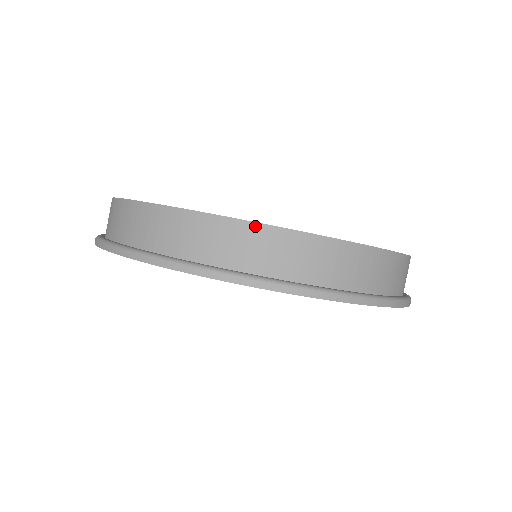
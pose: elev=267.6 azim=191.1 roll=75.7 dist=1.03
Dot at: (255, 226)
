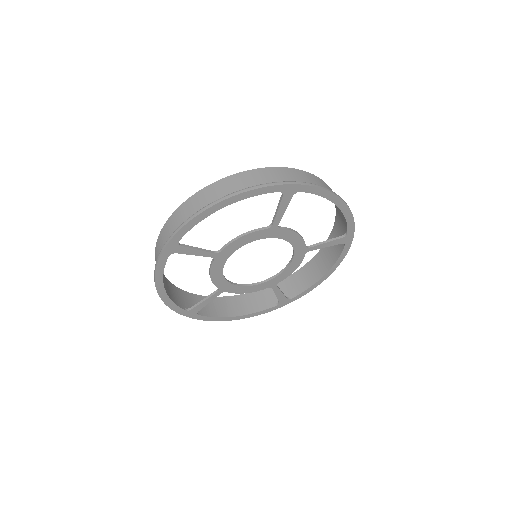
Dot at: (166, 224)
